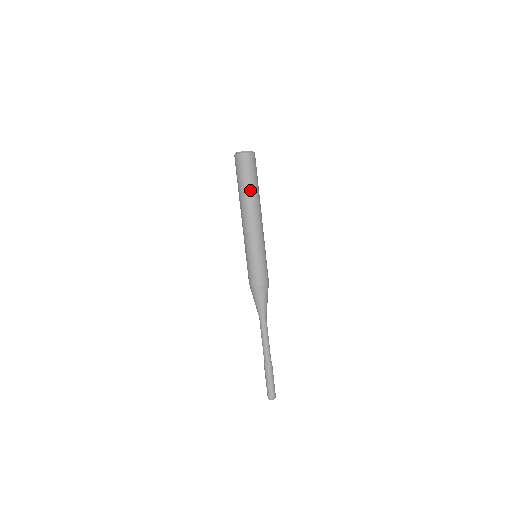
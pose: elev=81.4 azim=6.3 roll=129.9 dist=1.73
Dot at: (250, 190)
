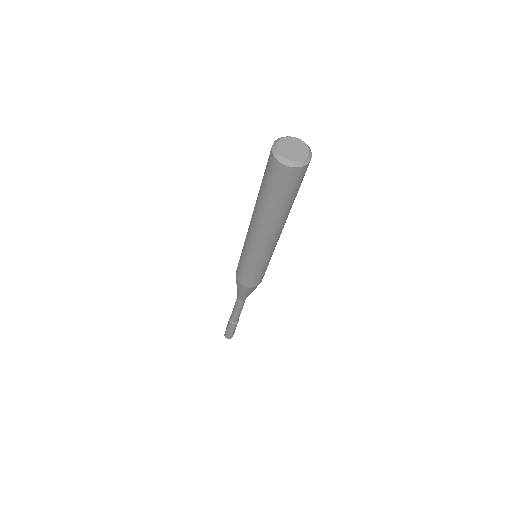
Dot at: occluded
